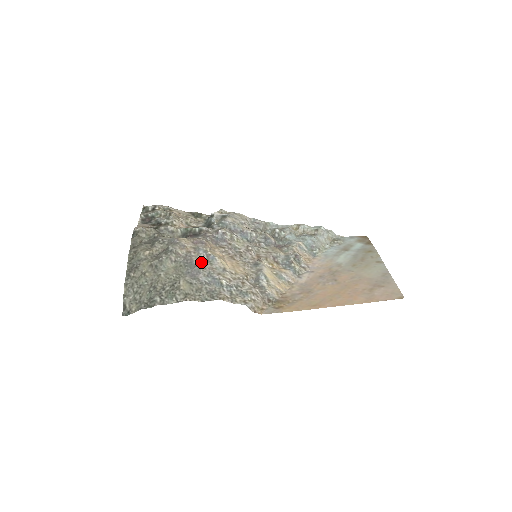
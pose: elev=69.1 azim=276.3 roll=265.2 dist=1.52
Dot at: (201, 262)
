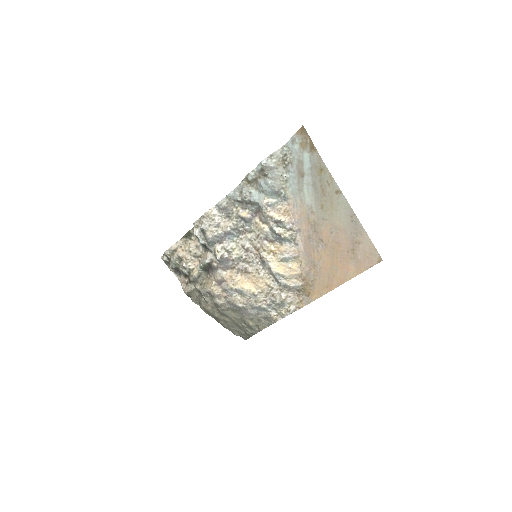
Dot at: (239, 302)
